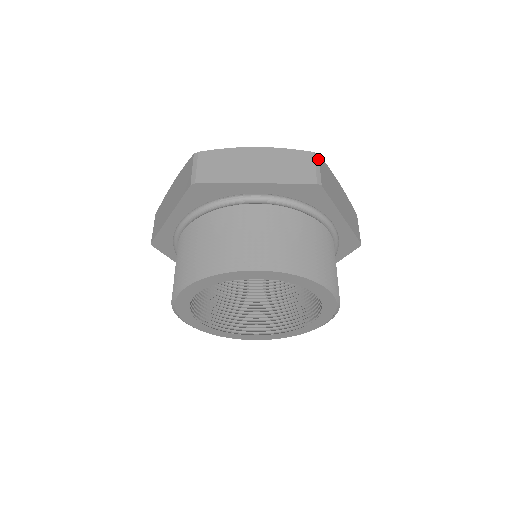
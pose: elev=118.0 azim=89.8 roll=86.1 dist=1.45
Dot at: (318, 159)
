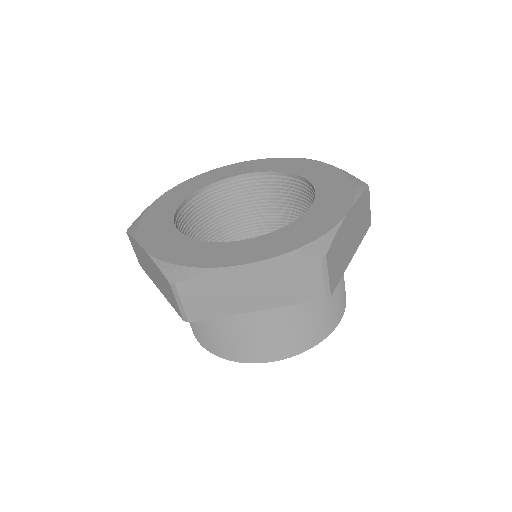
Dot at: (325, 264)
